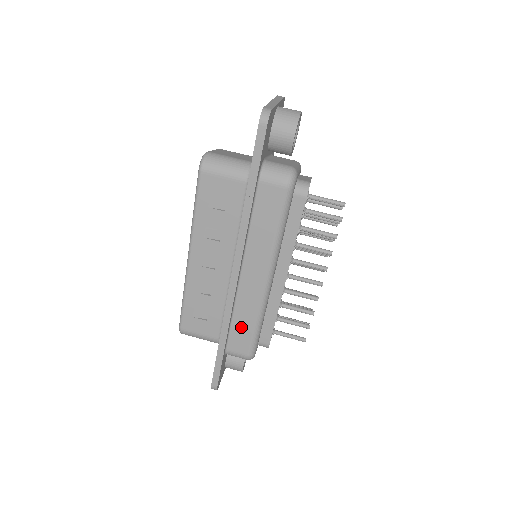
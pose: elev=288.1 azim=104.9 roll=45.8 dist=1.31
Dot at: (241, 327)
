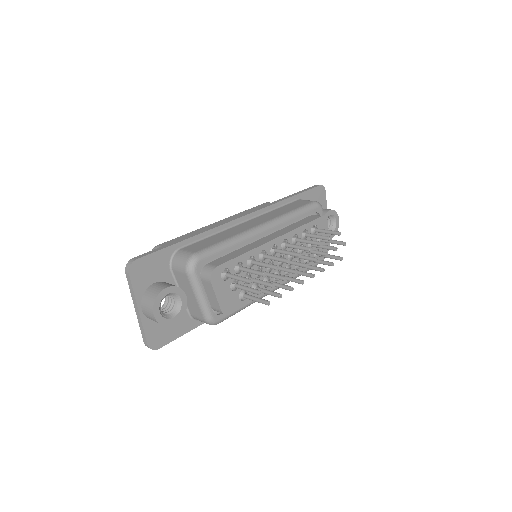
Dot at: (212, 240)
